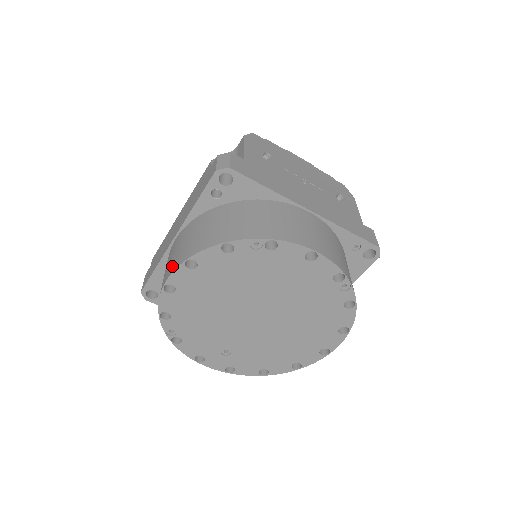
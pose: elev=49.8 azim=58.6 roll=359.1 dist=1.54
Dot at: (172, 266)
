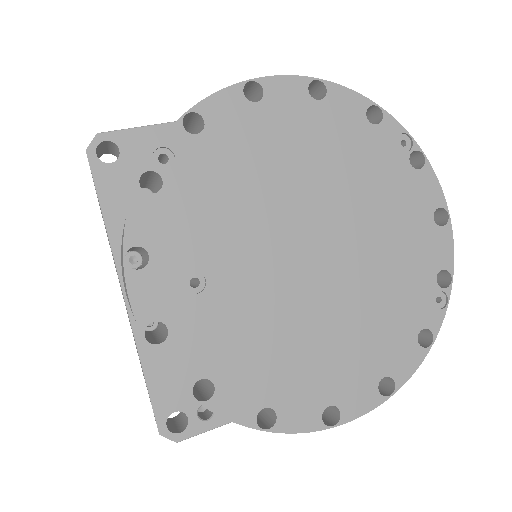
Dot at: occluded
